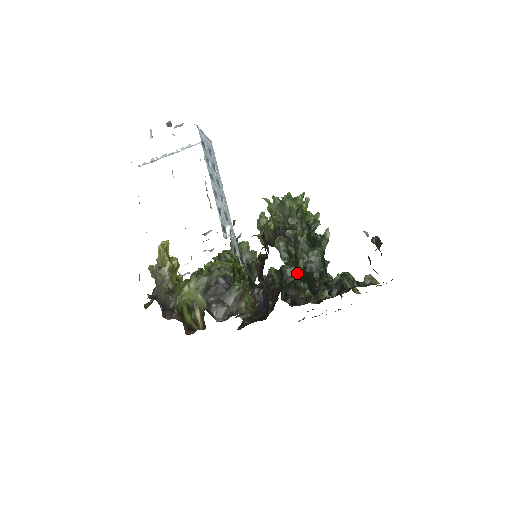
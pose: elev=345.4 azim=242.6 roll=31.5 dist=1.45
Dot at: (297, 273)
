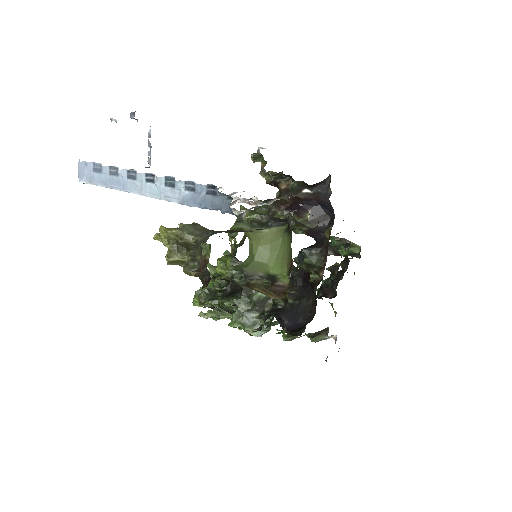
Dot at: (298, 269)
